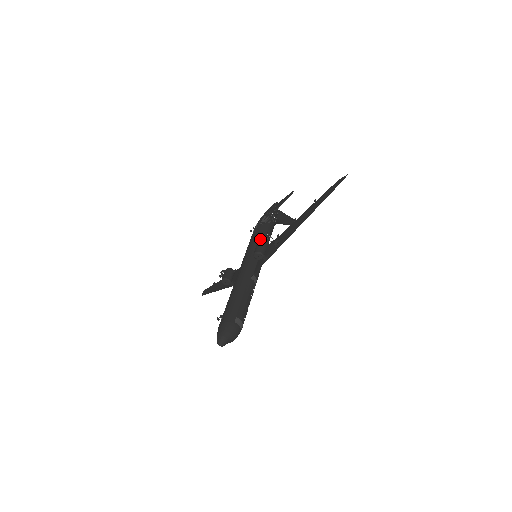
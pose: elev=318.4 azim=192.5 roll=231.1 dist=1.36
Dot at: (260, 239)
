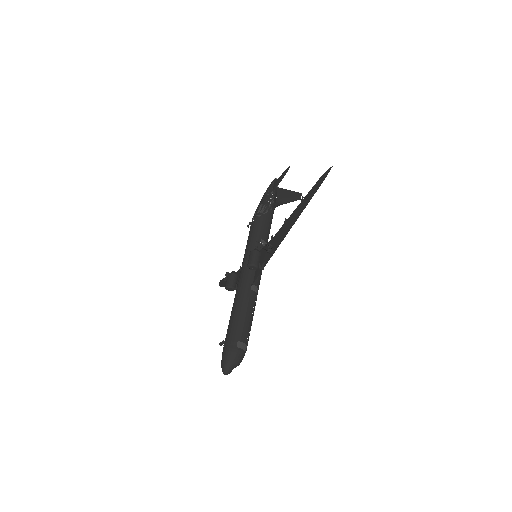
Dot at: (257, 237)
